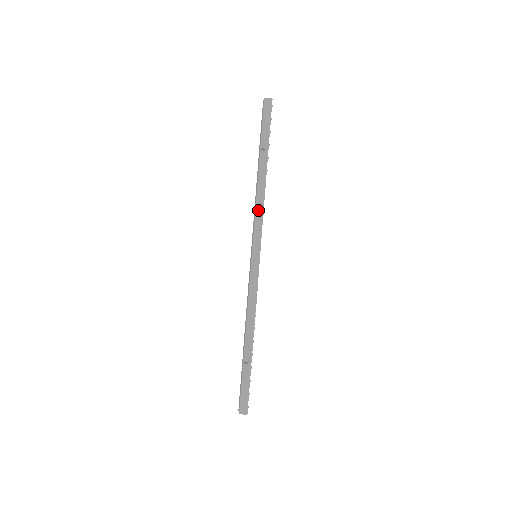
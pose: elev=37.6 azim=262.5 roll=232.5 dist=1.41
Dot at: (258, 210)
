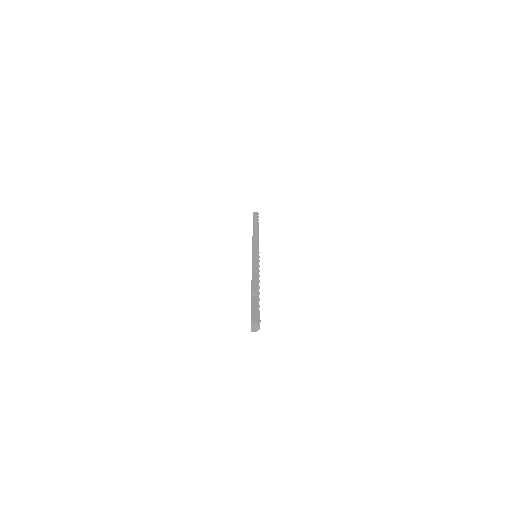
Dot at: (254, 239)
